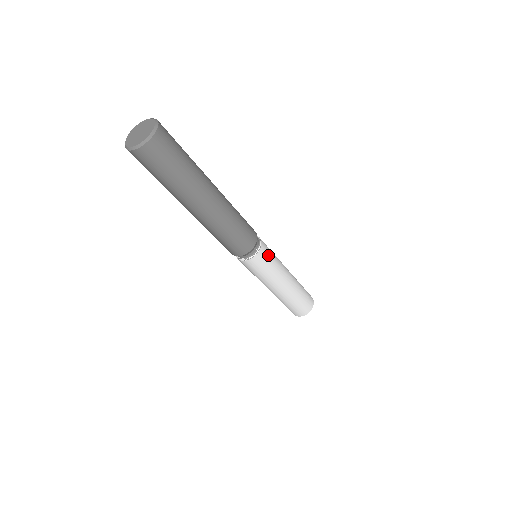
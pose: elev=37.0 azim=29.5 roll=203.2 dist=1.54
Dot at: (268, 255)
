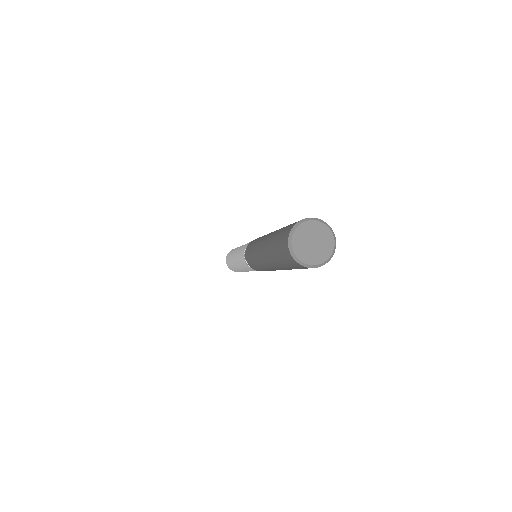
Dot at: occluded
